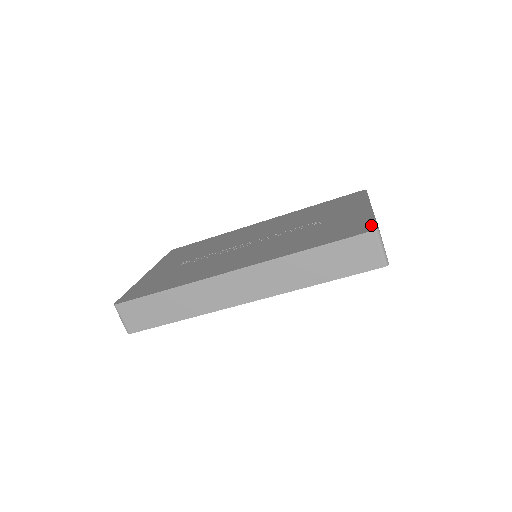
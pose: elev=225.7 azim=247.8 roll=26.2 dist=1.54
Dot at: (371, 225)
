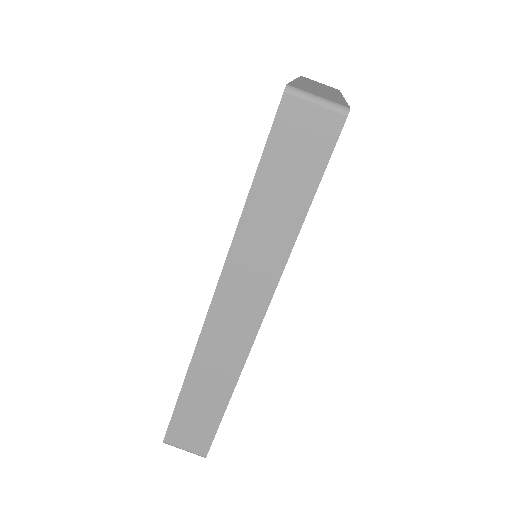
Dot at: occluded
